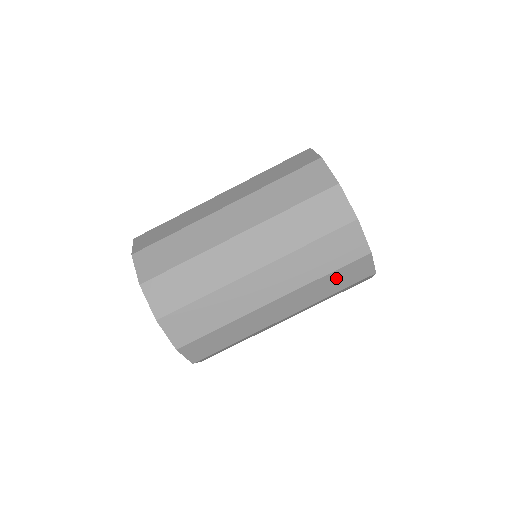
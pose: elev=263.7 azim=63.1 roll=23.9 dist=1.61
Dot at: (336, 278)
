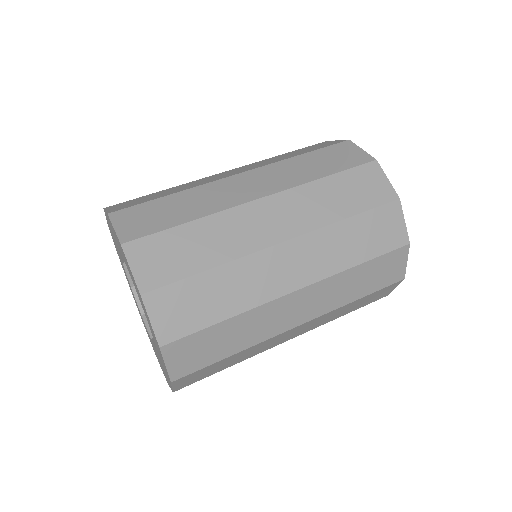
Dot at: (343, 187)
